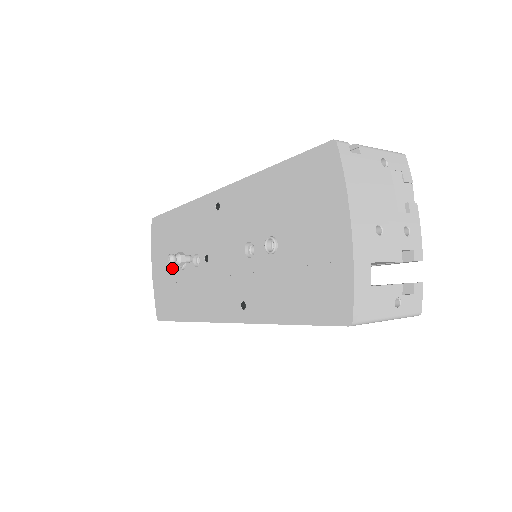
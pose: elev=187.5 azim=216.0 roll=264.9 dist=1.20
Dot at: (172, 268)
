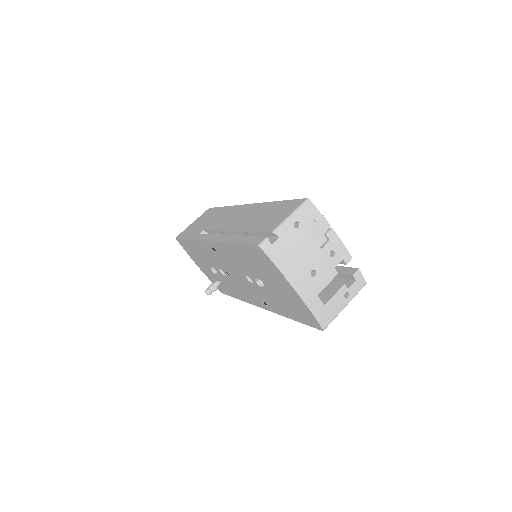
Dot at: (210, 270)
